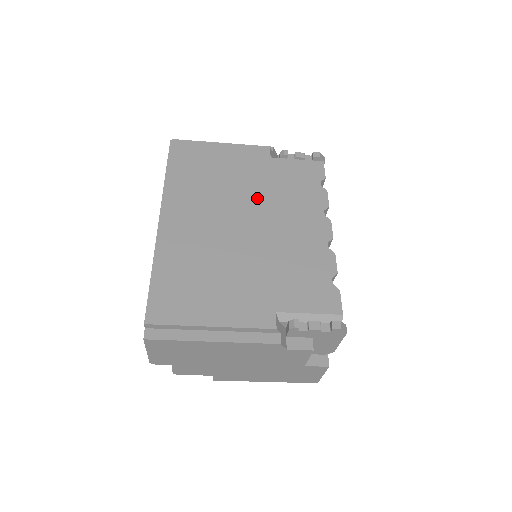
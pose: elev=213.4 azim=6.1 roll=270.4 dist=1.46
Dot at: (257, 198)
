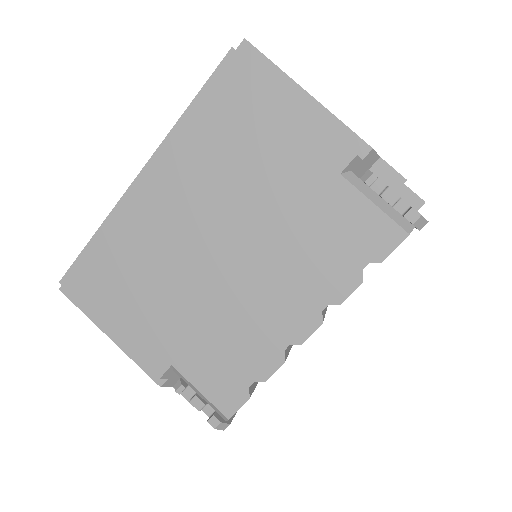
Dot at: (264, 226)
